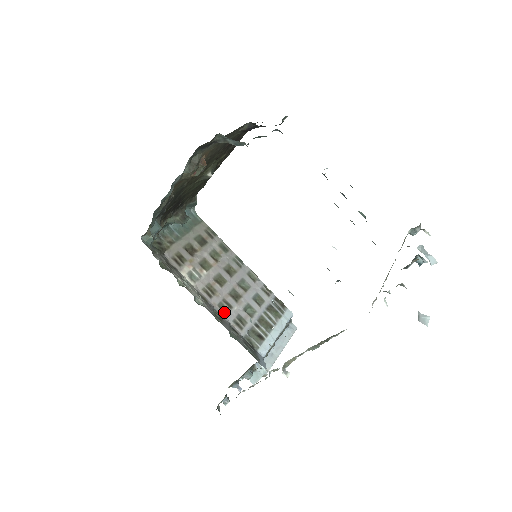
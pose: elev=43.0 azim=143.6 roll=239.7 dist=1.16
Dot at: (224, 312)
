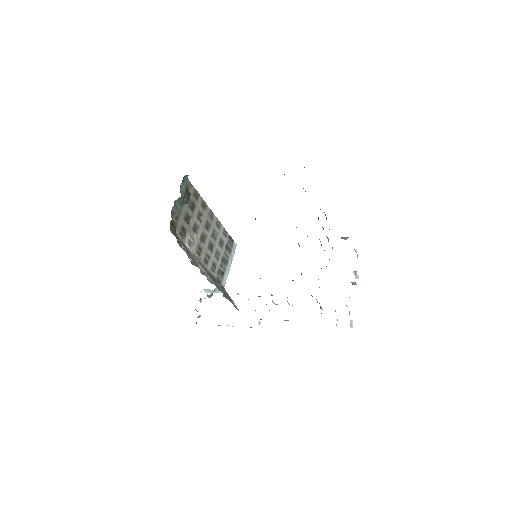
Dot at: (206, 264)
